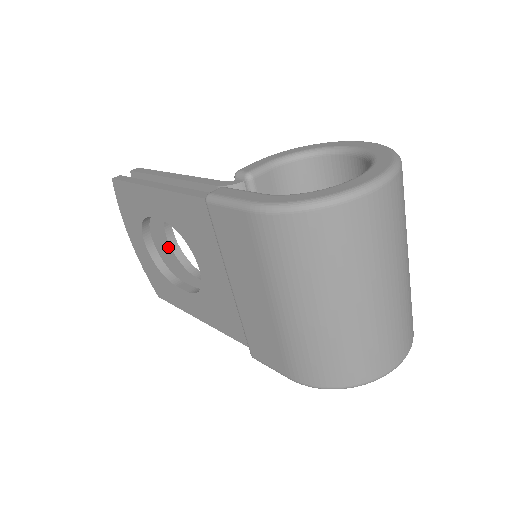
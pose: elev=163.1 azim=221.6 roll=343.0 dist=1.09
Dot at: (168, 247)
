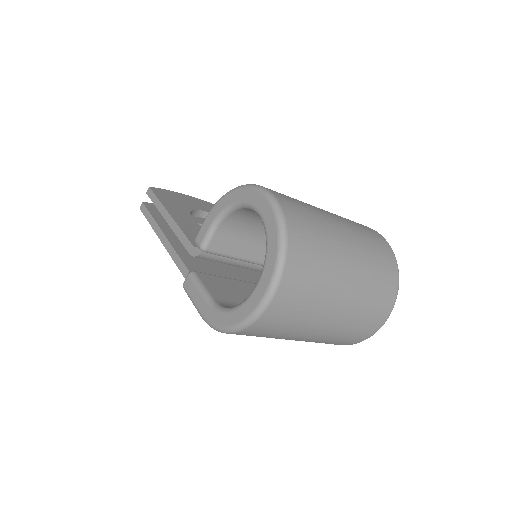
Dot at: occluded
